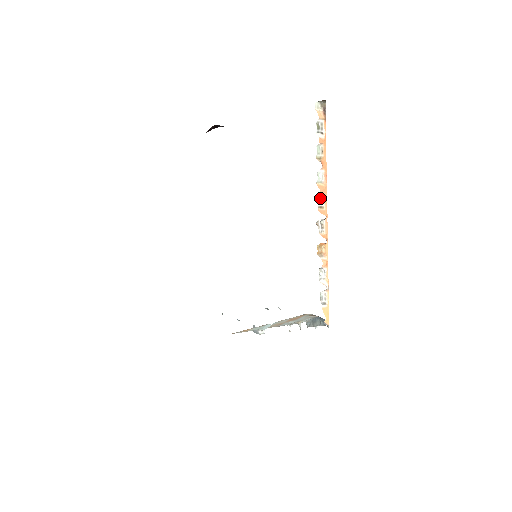
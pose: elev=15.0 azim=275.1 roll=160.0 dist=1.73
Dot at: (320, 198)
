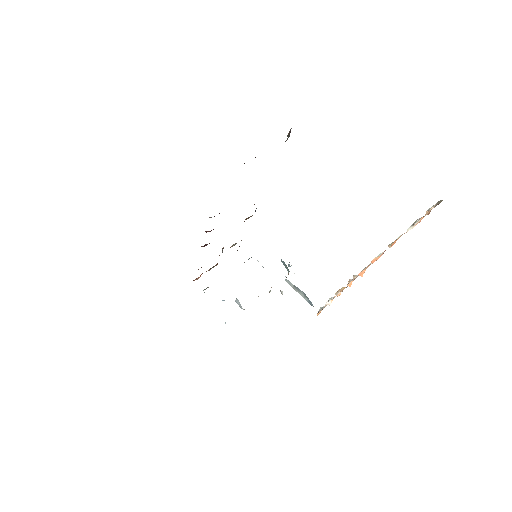
Dot at: occluded
